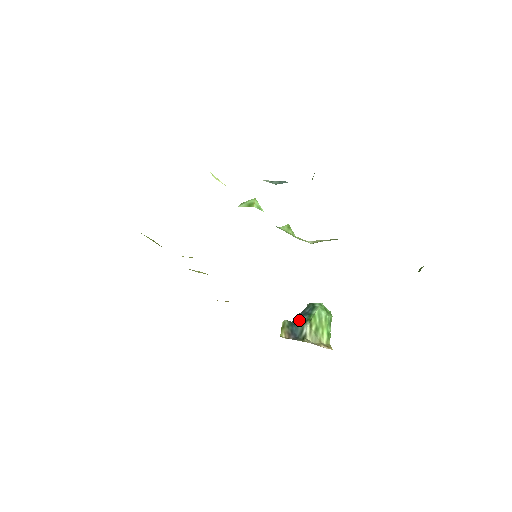
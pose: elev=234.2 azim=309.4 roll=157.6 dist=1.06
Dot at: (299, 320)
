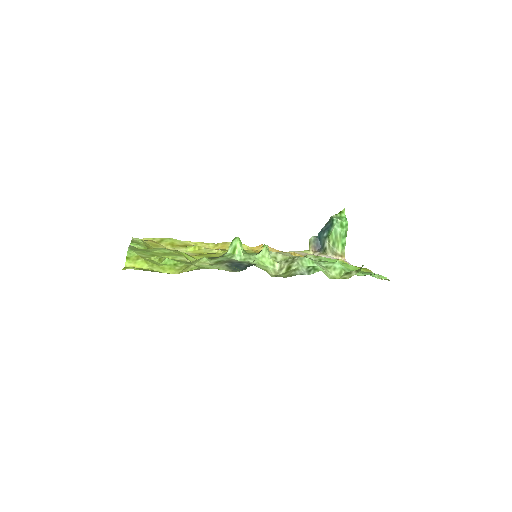
Dot at: (322, 235)
